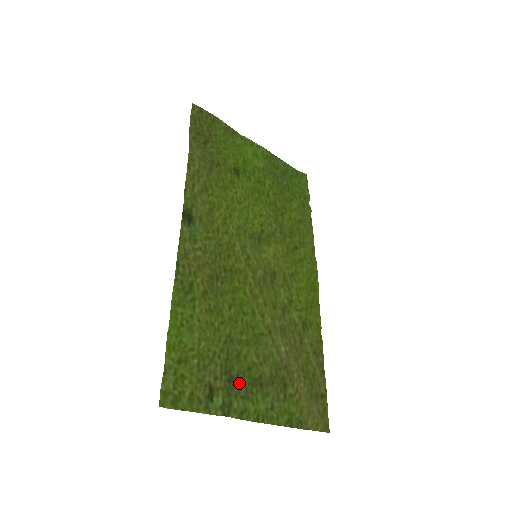
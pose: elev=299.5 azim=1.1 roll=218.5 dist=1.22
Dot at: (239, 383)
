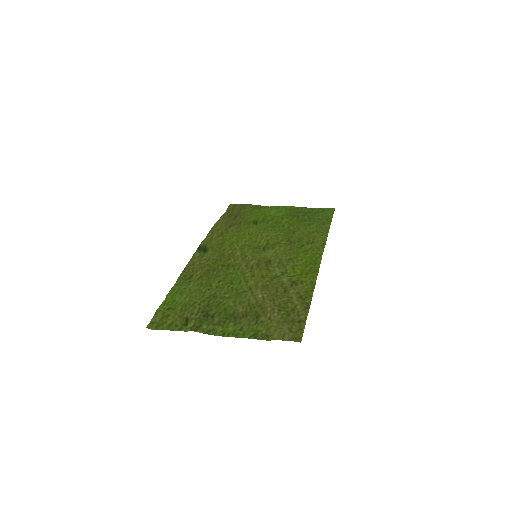
Dot at: (214, 318)
